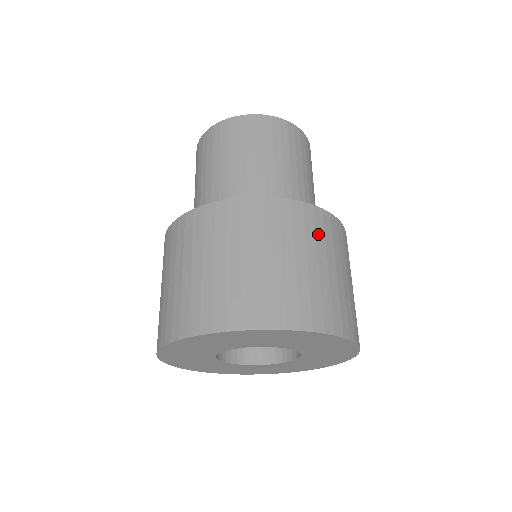
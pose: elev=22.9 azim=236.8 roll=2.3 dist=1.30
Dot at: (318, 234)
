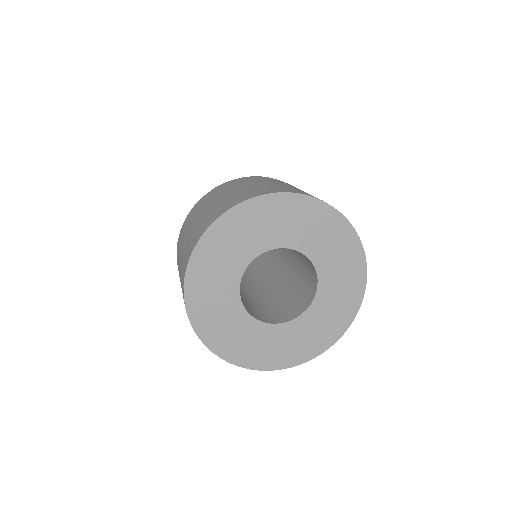
Dot at: occluded
